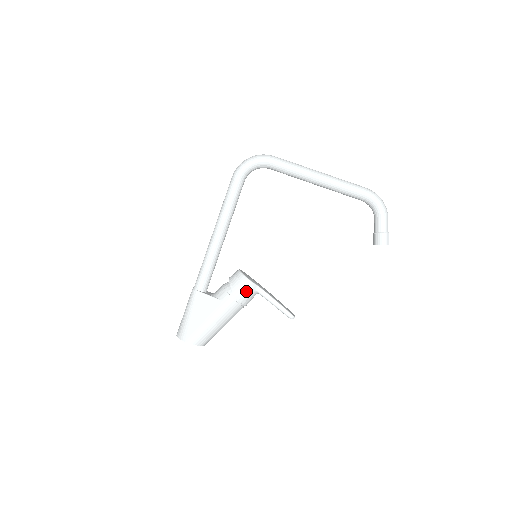
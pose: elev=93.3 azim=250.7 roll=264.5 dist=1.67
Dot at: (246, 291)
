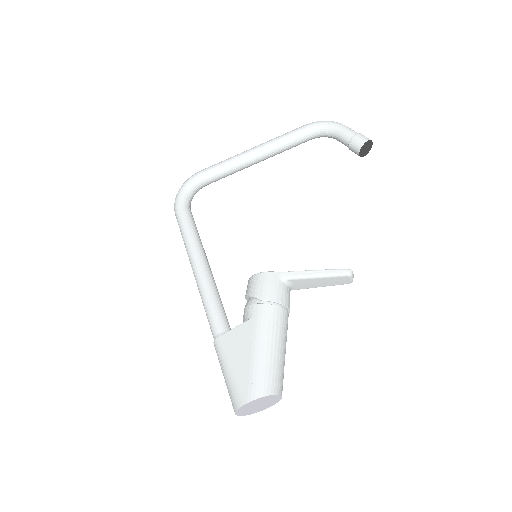
Dot at: (271, 285)
